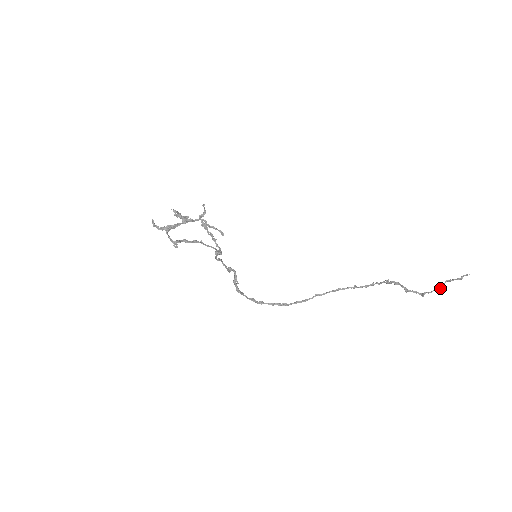
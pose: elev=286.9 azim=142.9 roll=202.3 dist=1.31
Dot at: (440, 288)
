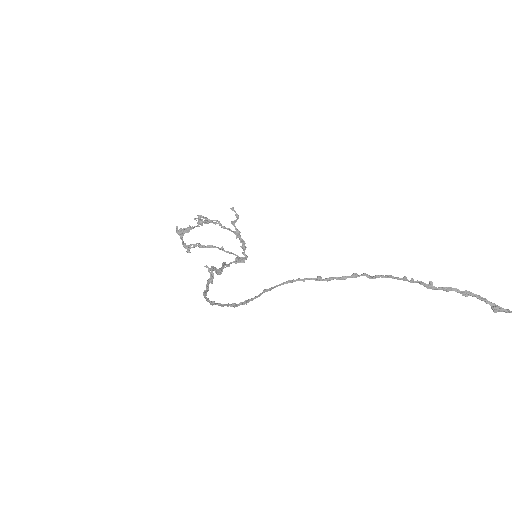
Dot at: out of frame
